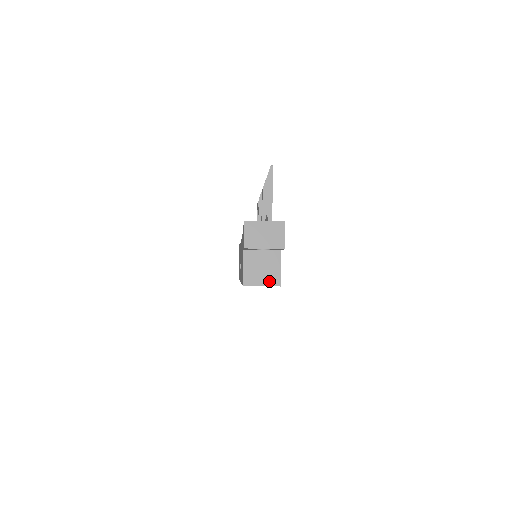
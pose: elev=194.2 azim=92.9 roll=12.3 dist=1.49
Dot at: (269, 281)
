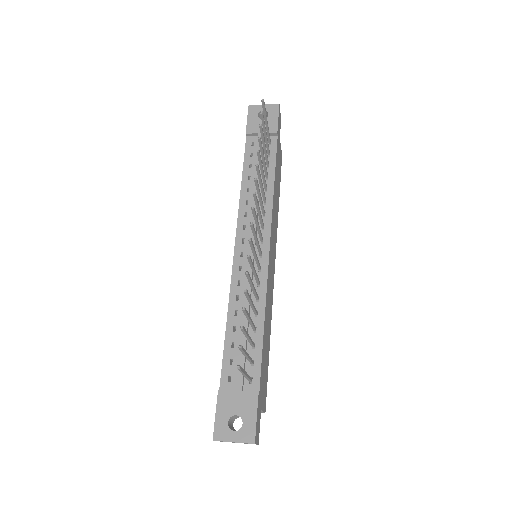
Dot at: occluded
